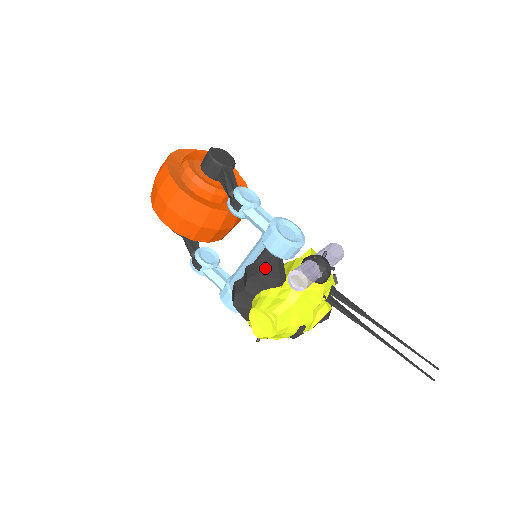
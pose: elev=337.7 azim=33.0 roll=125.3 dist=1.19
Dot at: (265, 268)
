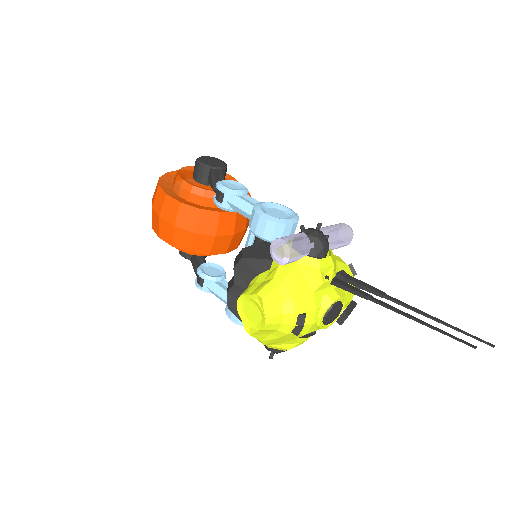
Dot at: (251, 252)
